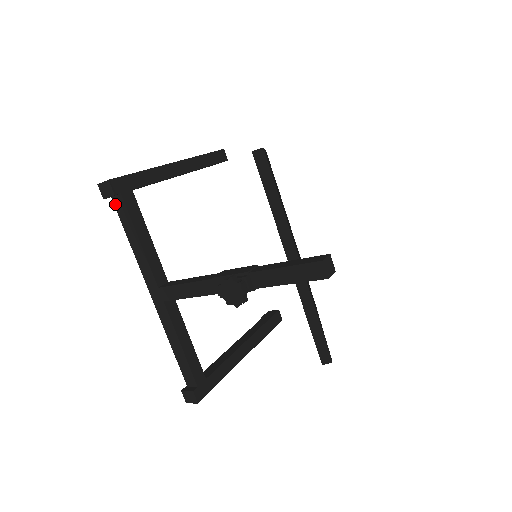
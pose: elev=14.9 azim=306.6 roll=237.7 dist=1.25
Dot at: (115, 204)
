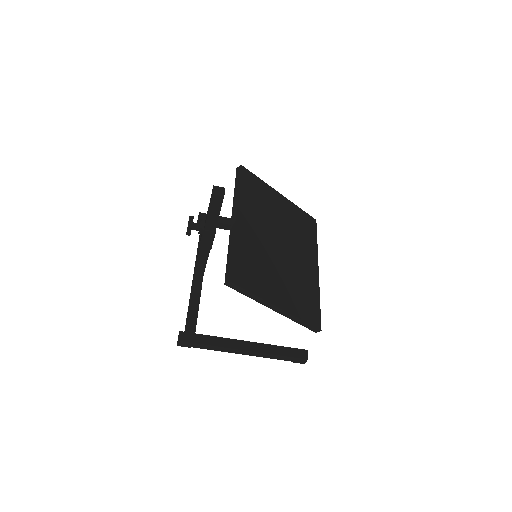
Dot at: occluded
